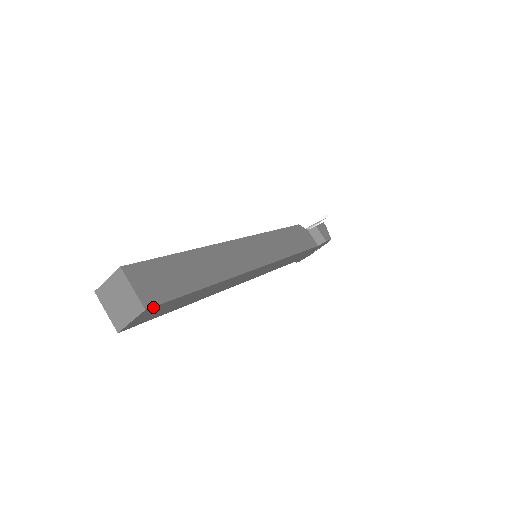
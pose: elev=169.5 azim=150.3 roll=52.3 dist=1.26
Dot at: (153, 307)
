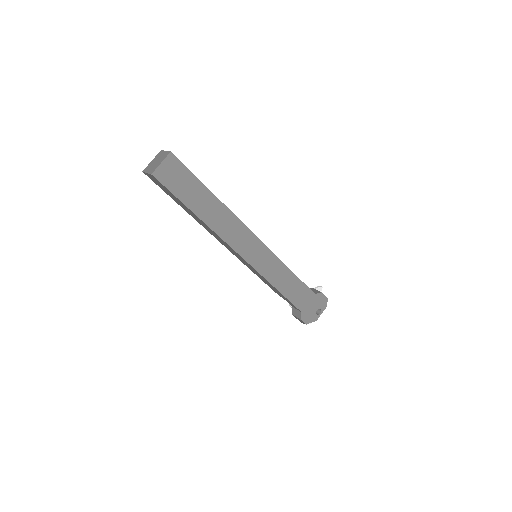
Dot at: (175, 158)
